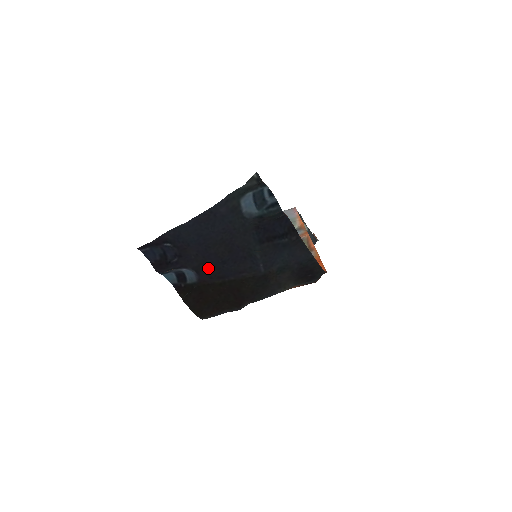
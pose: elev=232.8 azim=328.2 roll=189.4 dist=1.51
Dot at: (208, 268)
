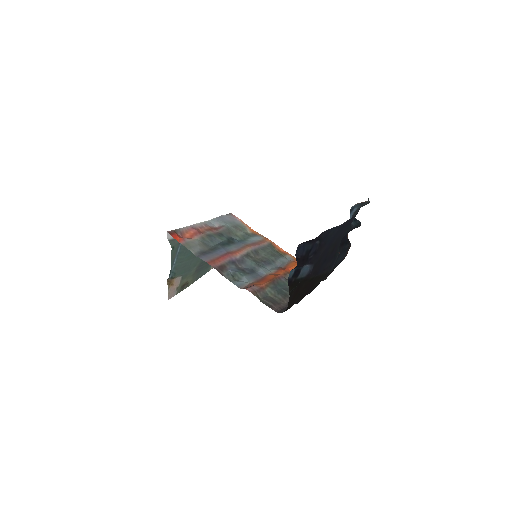
Dot at: (318, 265)
